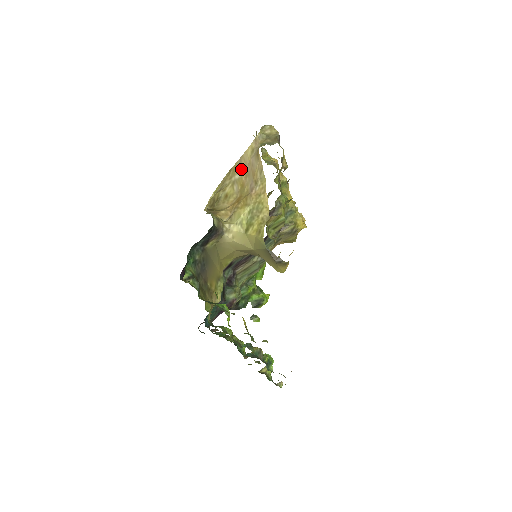
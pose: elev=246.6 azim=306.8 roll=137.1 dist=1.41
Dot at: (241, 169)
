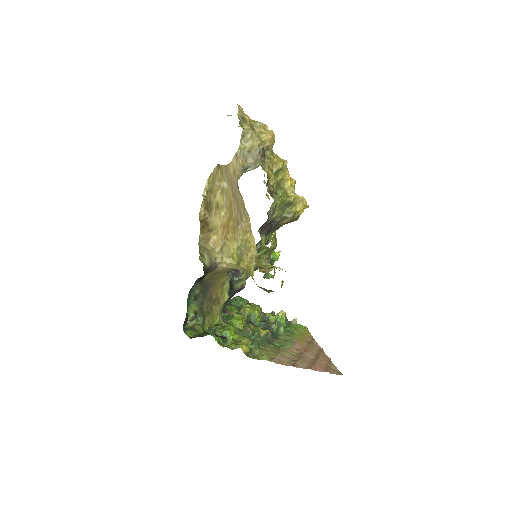
Dot at: (227, 180)
